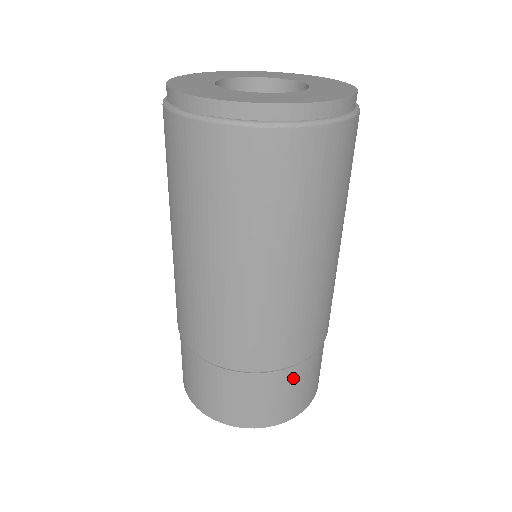
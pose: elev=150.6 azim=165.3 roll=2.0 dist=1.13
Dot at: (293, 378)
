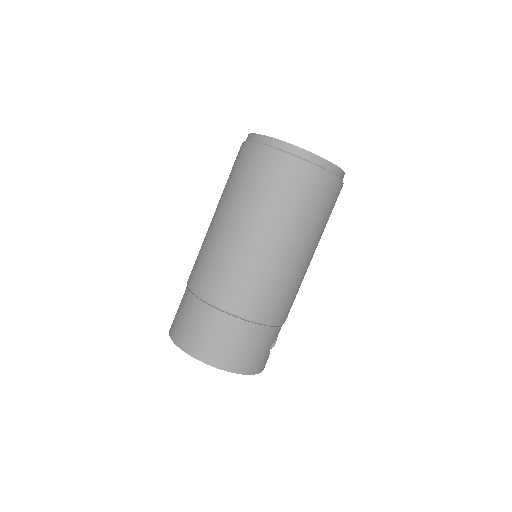
Dot at: (215, 321)
